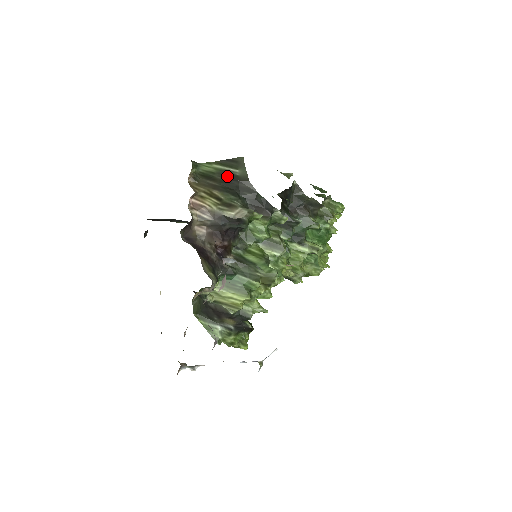
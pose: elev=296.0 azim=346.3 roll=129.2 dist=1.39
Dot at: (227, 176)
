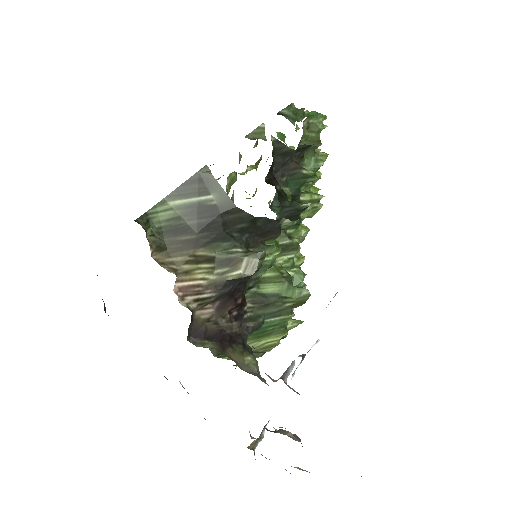
Dot at: (201, 214)
